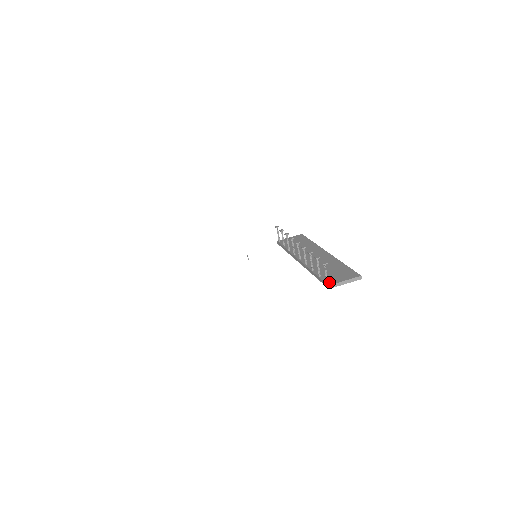
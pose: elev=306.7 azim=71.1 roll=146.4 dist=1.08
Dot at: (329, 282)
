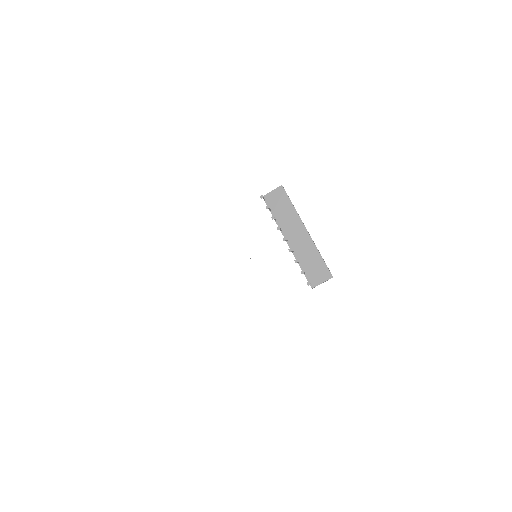
Dot at: (312, 284)
